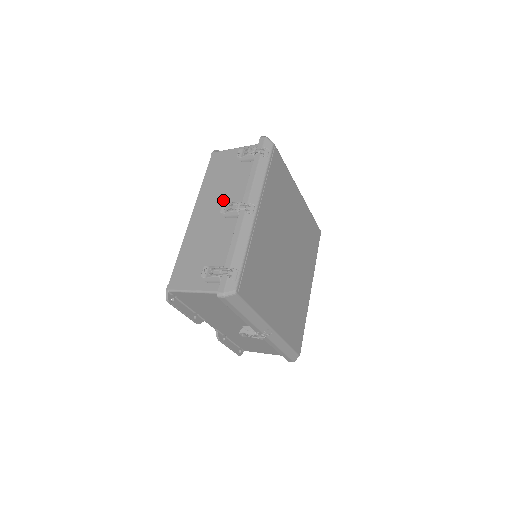
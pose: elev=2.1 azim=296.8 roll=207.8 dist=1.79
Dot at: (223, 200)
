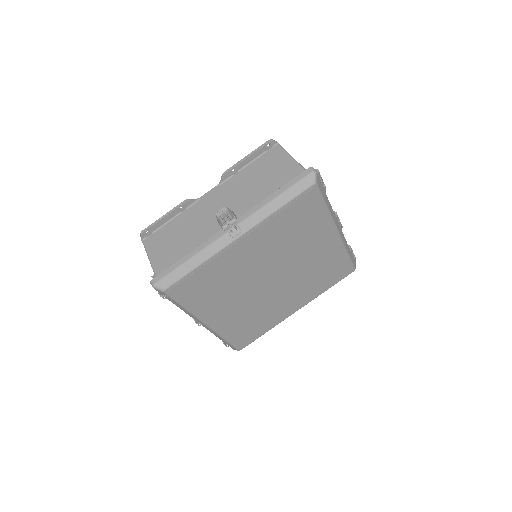
Dot at: occluded
